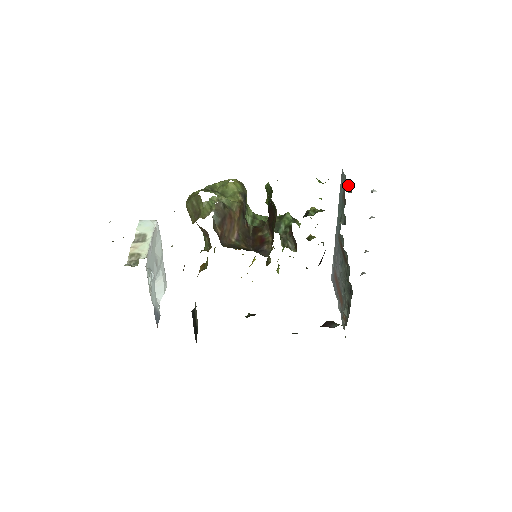
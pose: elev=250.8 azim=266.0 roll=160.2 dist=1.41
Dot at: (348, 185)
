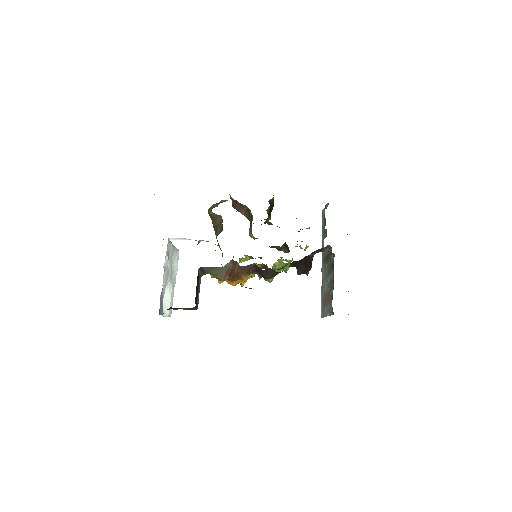
Dot at: (326, 205)
